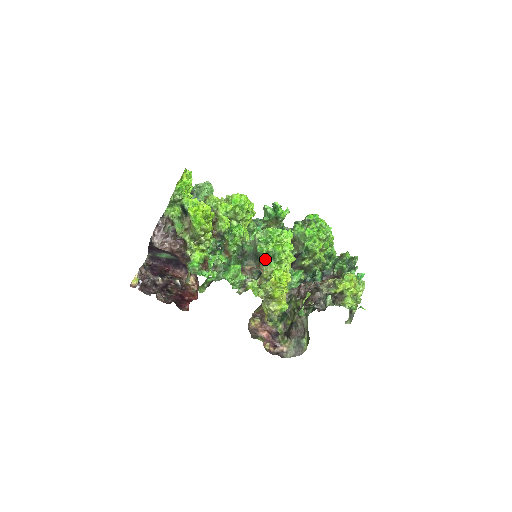
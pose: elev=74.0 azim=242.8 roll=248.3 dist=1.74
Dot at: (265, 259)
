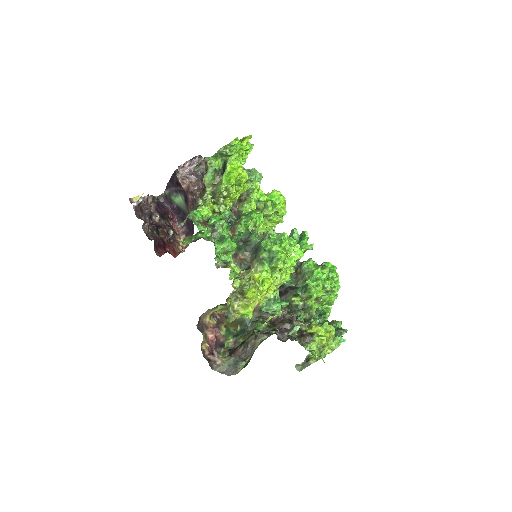
Dot at: (263, 256)
